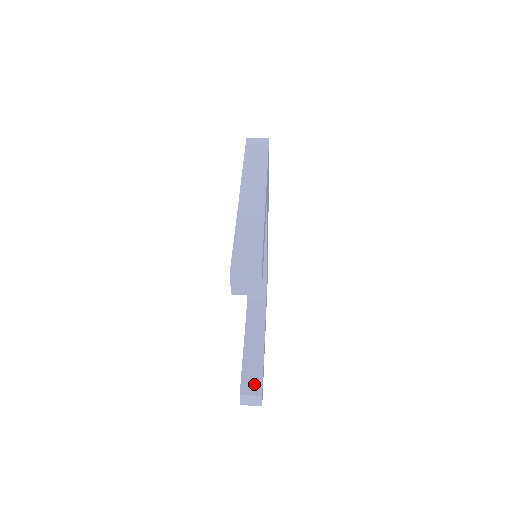
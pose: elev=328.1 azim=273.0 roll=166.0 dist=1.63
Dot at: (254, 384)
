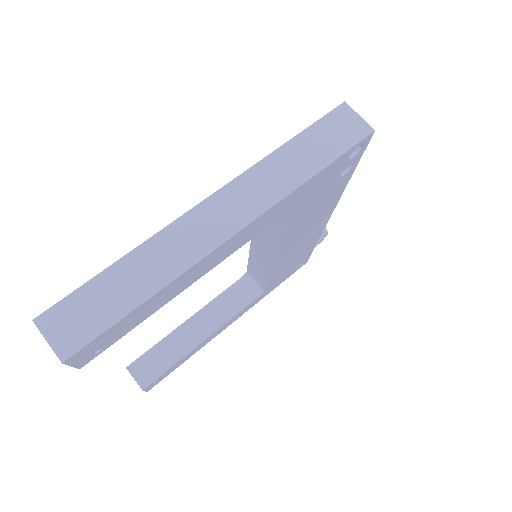
Dot at: (149, 371)
